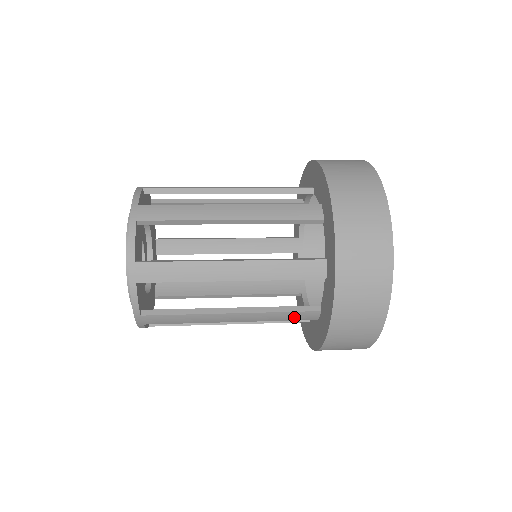
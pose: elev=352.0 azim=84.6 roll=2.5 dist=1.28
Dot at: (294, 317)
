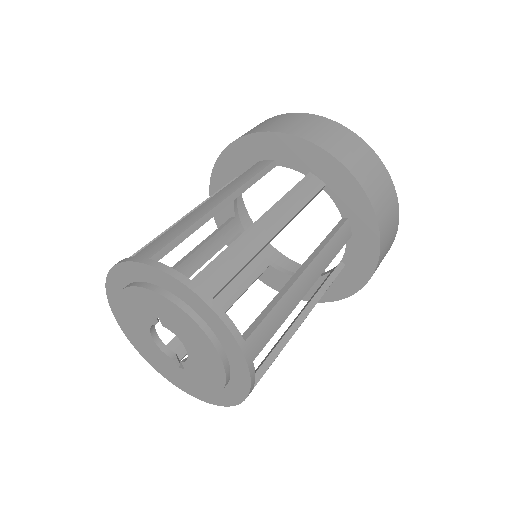
Dot at: occluded
